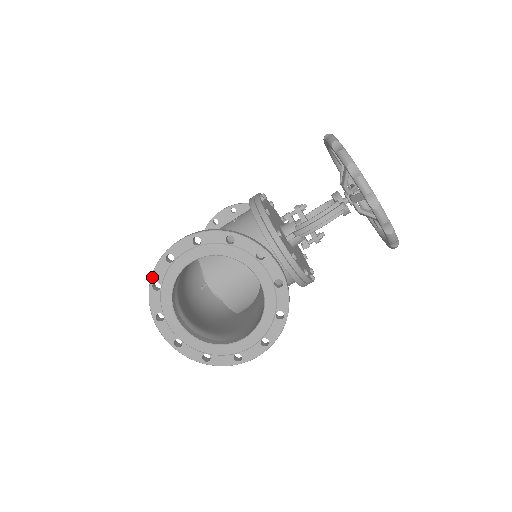
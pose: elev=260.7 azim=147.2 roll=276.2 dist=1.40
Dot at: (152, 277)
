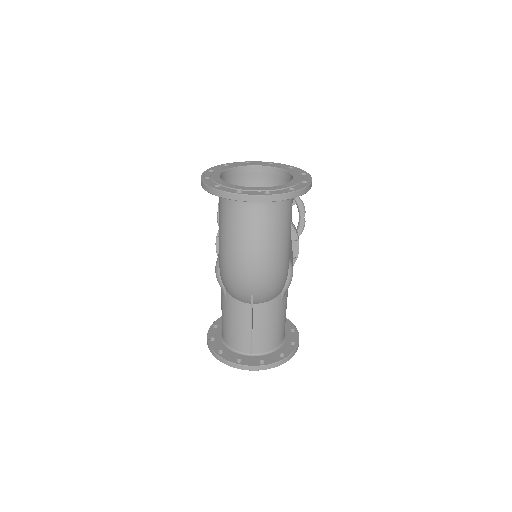
Dot at: (208, 185)
